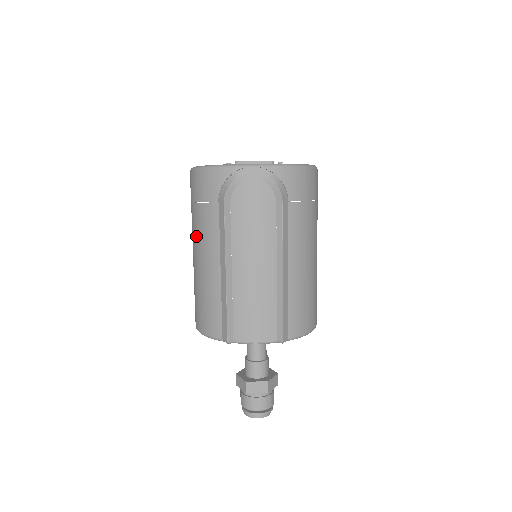
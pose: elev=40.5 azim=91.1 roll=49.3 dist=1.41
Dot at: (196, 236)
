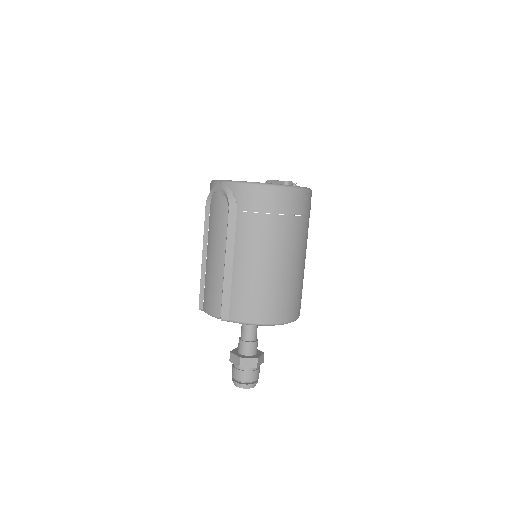
Dot at: occluded
